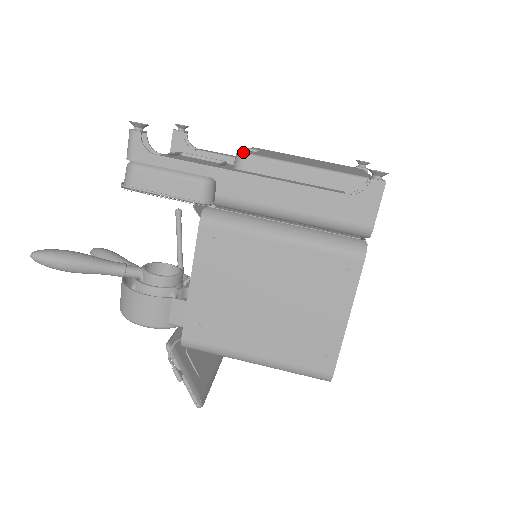
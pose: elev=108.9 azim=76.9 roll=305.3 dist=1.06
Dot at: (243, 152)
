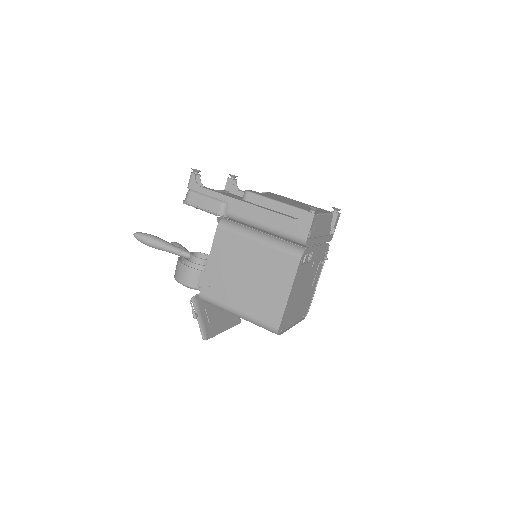
Dot at: (247, 191)
